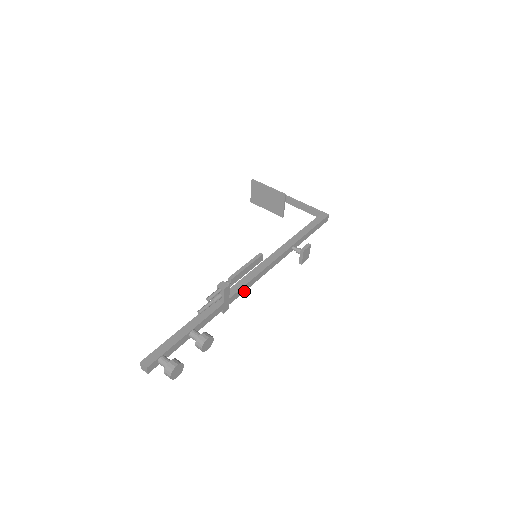
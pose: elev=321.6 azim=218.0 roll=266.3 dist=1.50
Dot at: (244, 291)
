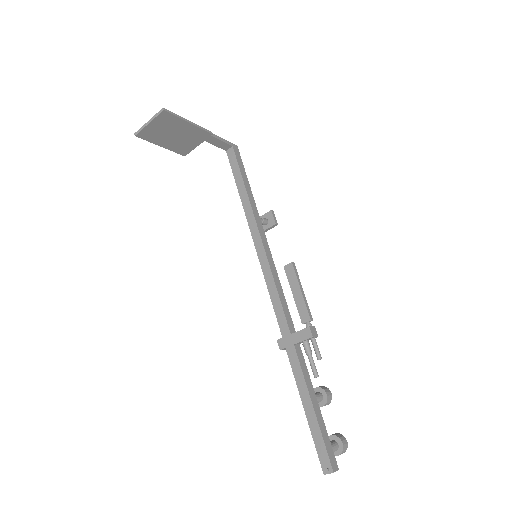
Dot at: occluded
